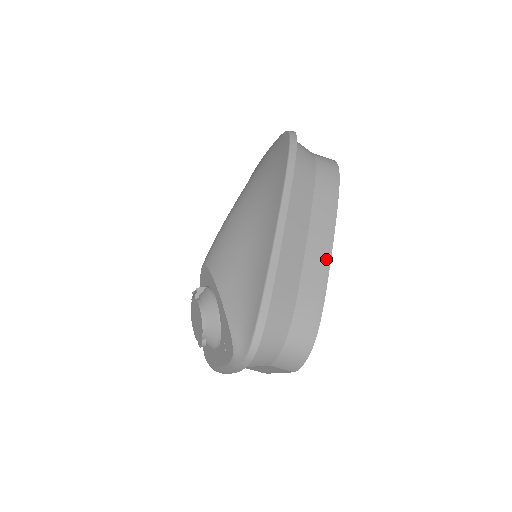
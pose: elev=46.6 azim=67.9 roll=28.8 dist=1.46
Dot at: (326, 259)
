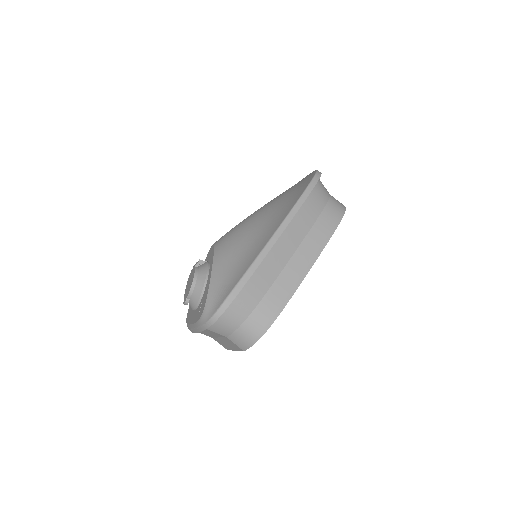
Dot at: (301, 275)
